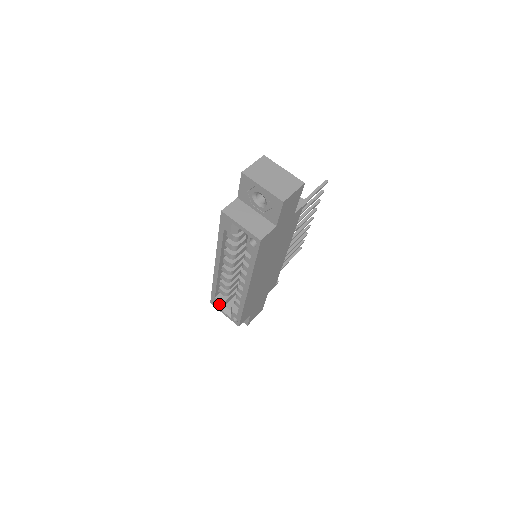
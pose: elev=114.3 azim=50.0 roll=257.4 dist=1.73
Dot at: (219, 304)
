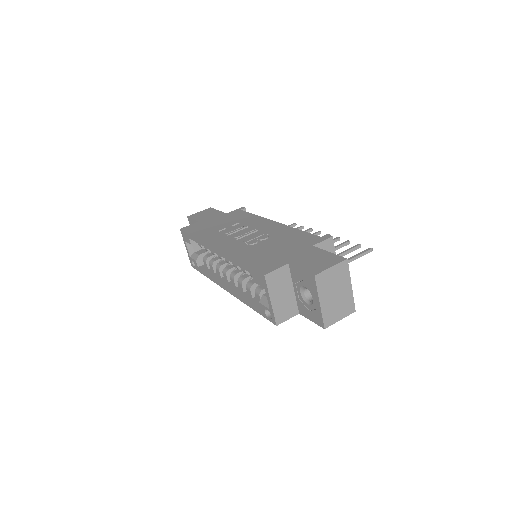
Dot at: occluded
